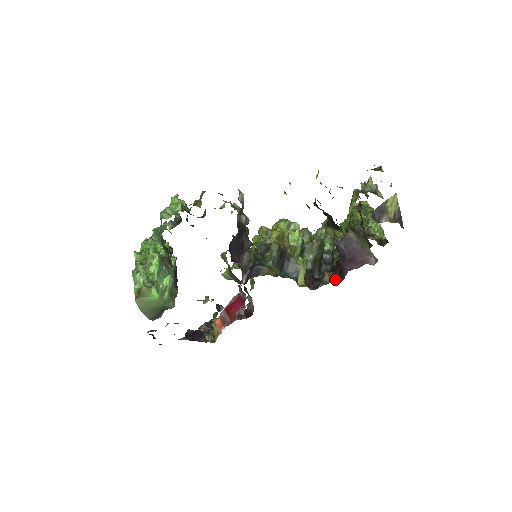
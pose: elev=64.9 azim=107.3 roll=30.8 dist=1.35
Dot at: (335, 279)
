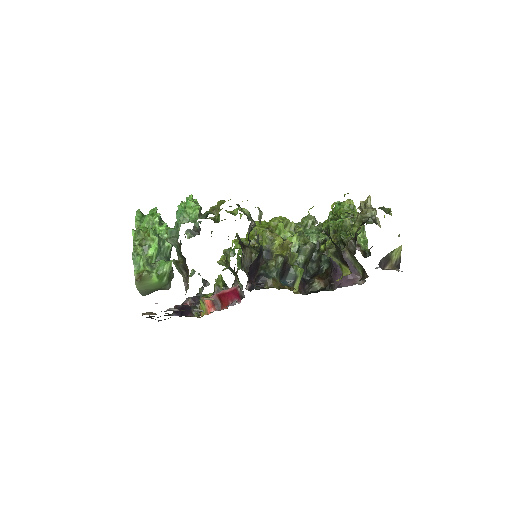
Dot at: (325, 289)
